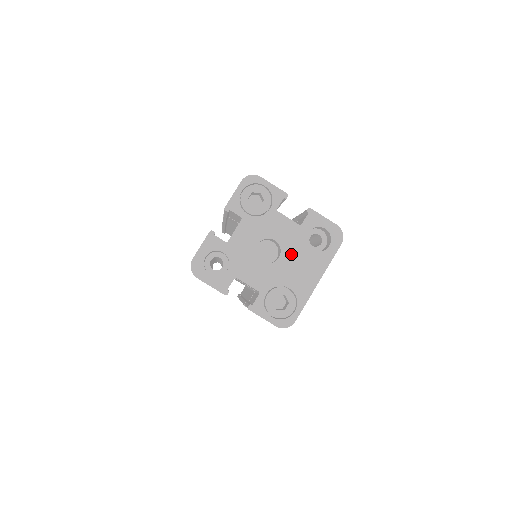
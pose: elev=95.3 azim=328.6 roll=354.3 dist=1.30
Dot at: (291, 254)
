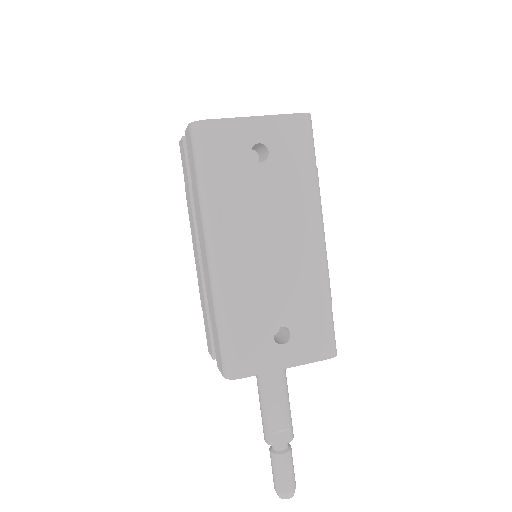
Dot at: occluded
